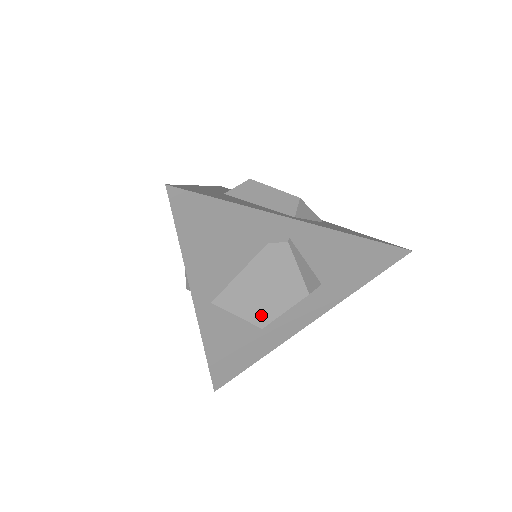
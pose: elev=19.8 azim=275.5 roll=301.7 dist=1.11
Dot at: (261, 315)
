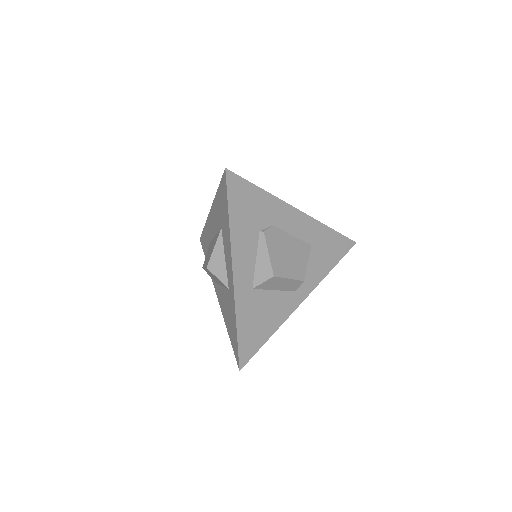
Dot at: occluded
